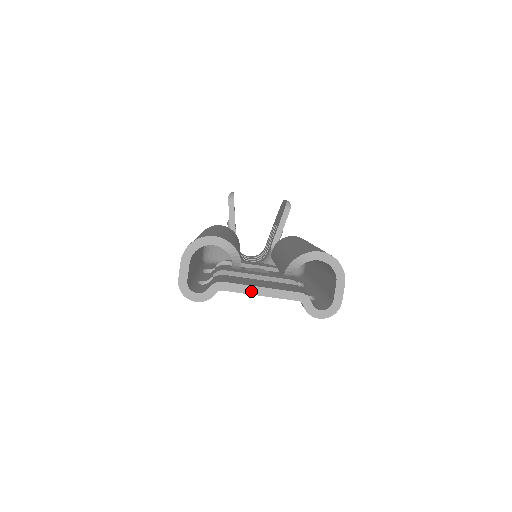
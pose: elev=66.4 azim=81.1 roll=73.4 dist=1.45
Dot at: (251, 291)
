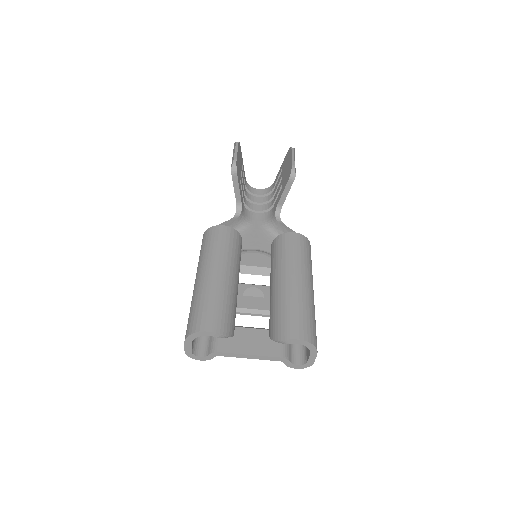
Dot at: (242, 356)
